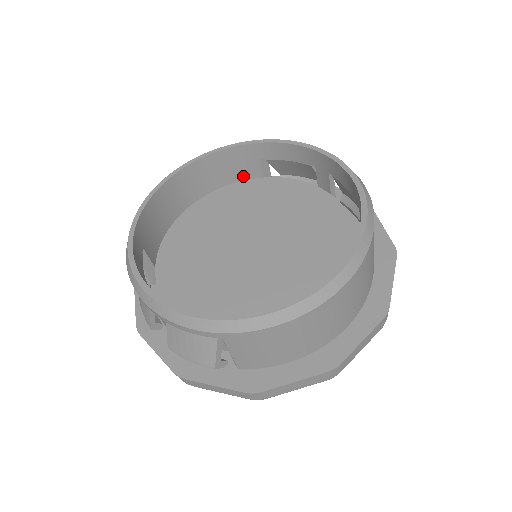
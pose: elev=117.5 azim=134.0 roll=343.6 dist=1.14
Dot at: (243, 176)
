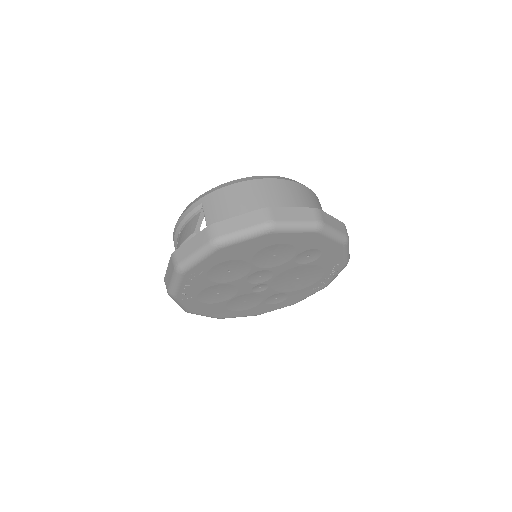
Dot at: occluded
